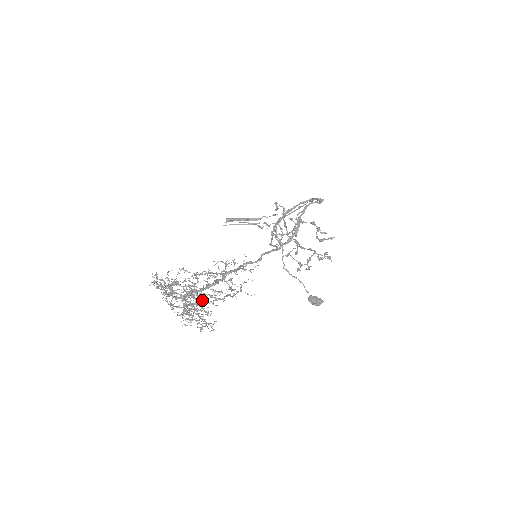
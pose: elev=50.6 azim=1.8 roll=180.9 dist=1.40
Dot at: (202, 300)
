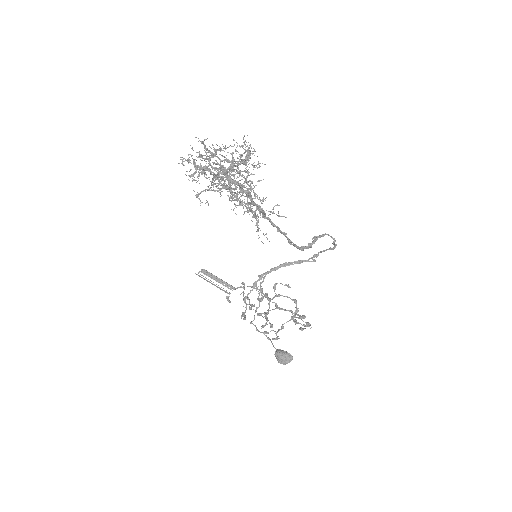
Dot at: occluded
